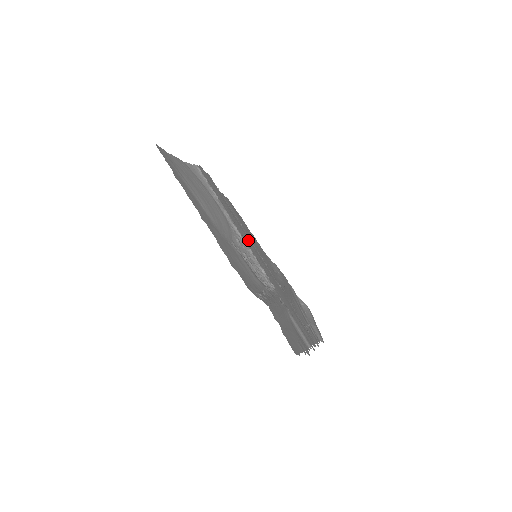
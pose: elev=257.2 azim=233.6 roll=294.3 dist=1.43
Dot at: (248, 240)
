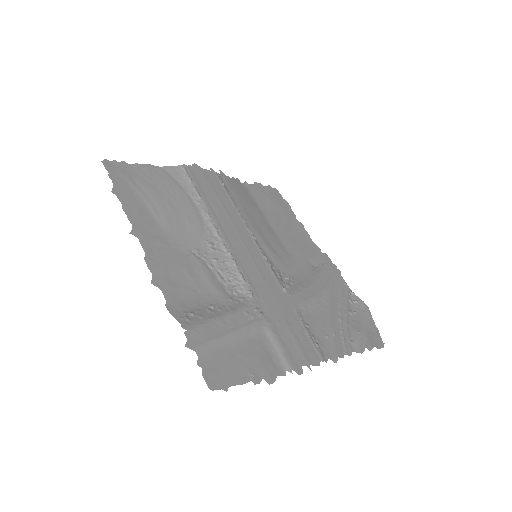
Dot at: (241, 239)
